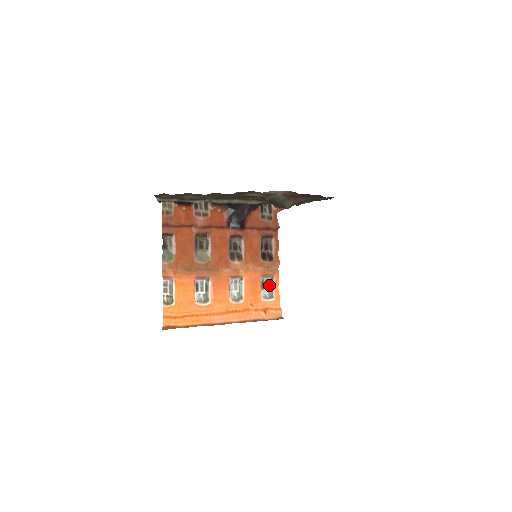
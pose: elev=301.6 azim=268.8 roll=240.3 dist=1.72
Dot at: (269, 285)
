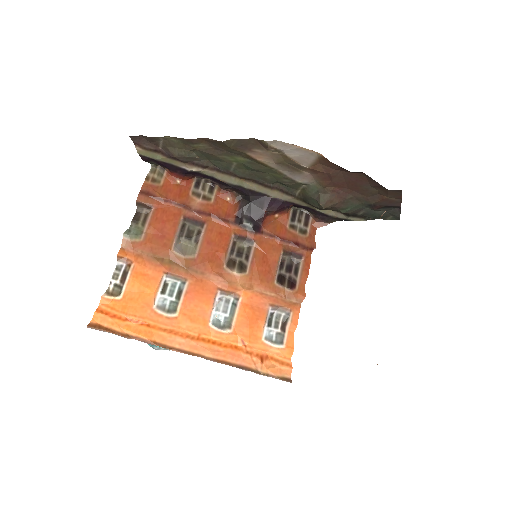
Dot at: (281, 324)
